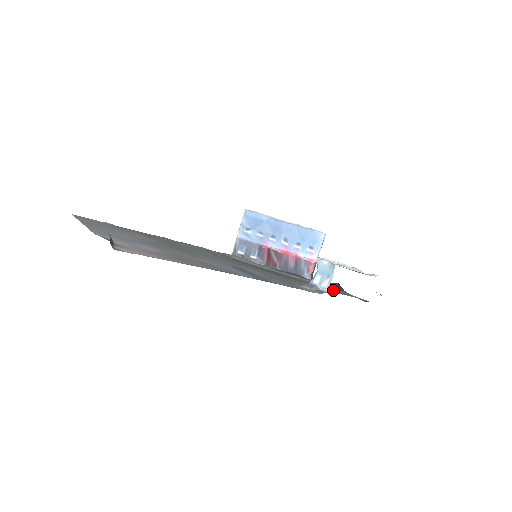
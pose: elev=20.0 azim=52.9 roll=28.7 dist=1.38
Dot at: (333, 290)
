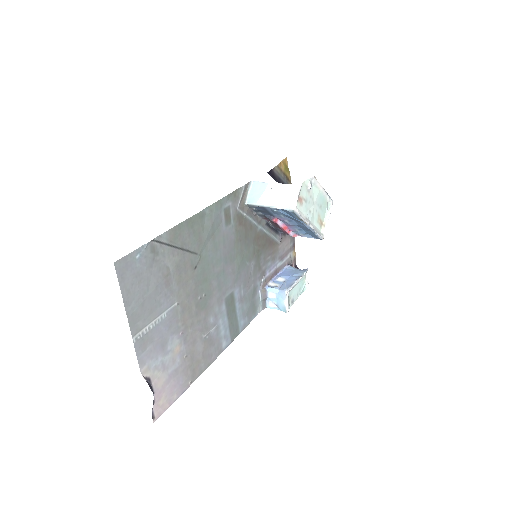
Dot at: (284, 250)
